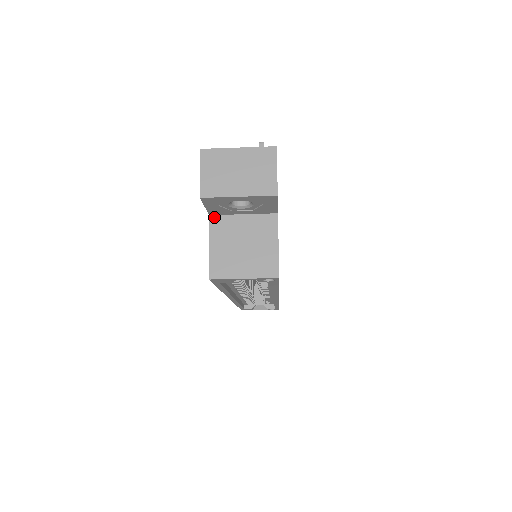
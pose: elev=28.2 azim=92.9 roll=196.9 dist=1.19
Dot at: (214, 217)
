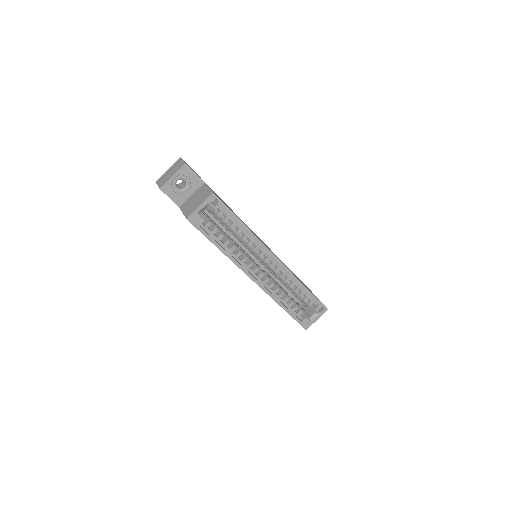
Dot at: (181, 206)
